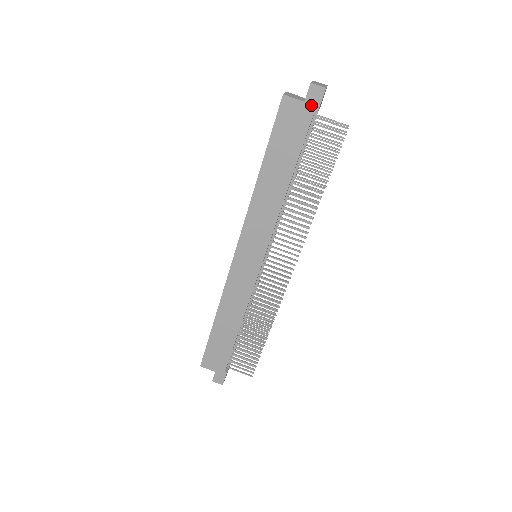
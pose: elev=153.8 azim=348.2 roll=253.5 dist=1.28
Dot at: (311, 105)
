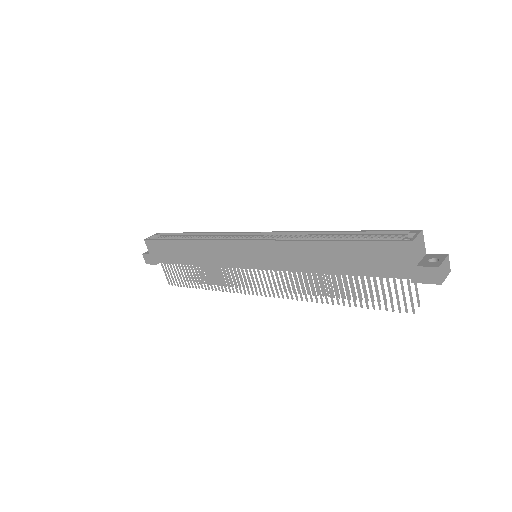
Dot at: (416, 274)
